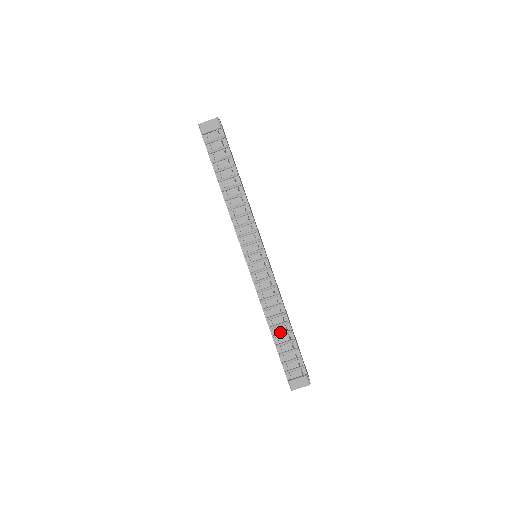
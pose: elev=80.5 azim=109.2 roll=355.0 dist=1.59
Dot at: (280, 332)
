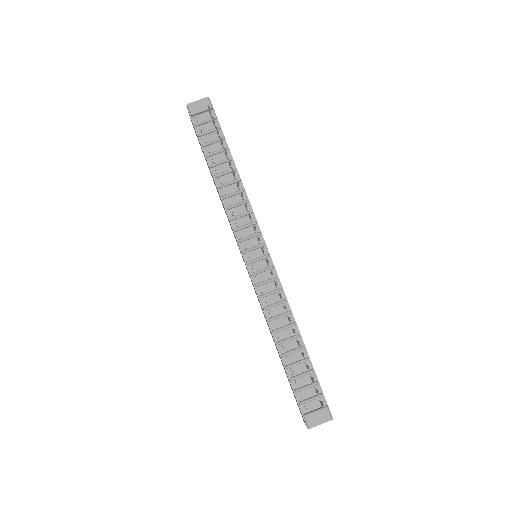
Dot at: (290, 349)
